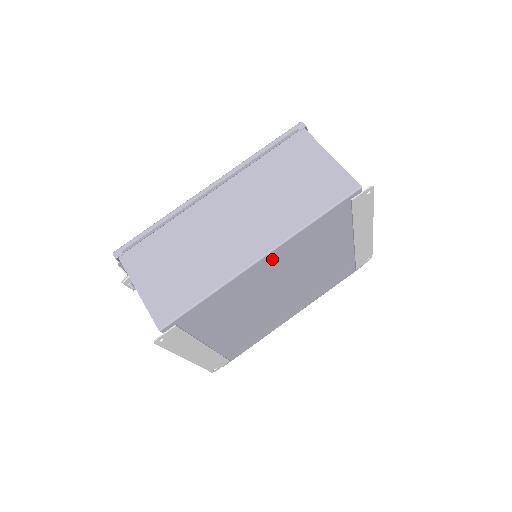
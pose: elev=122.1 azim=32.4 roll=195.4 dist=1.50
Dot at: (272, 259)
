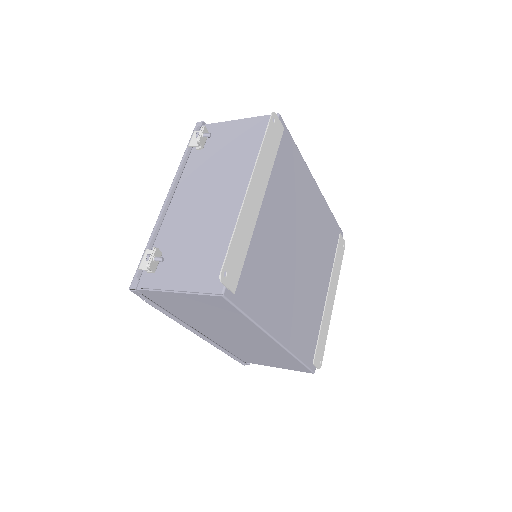
Dot at: (316, 197)
